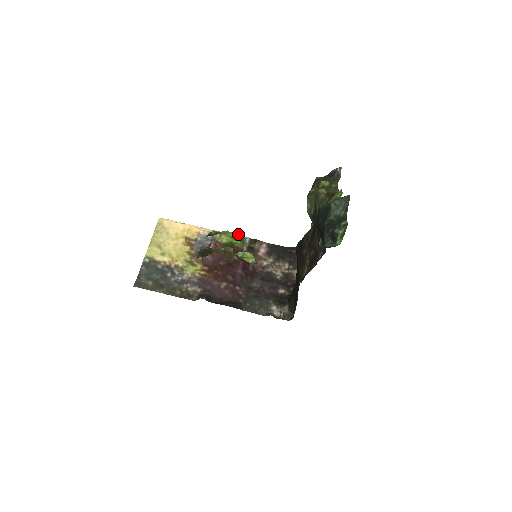
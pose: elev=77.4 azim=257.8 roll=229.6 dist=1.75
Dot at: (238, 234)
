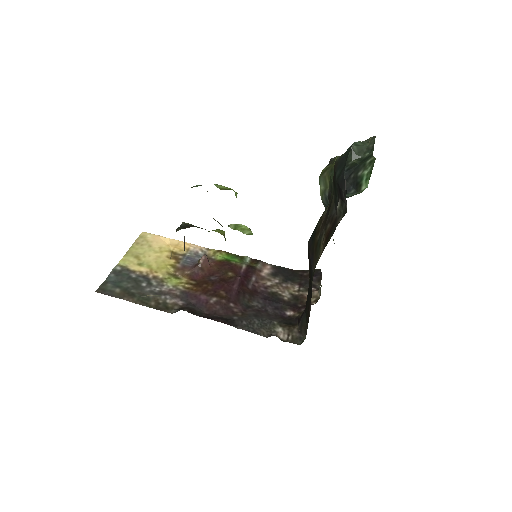
Dot at: (229, 188)
